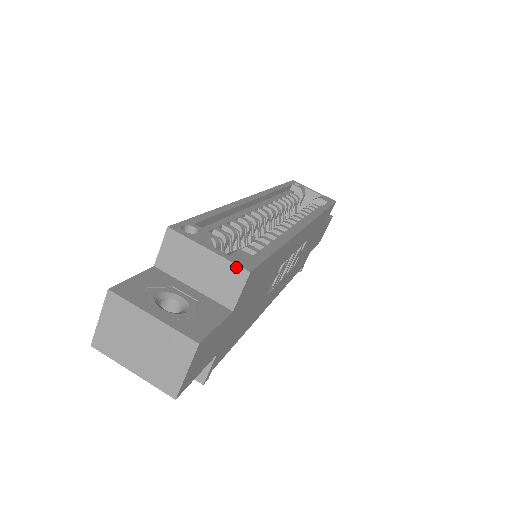
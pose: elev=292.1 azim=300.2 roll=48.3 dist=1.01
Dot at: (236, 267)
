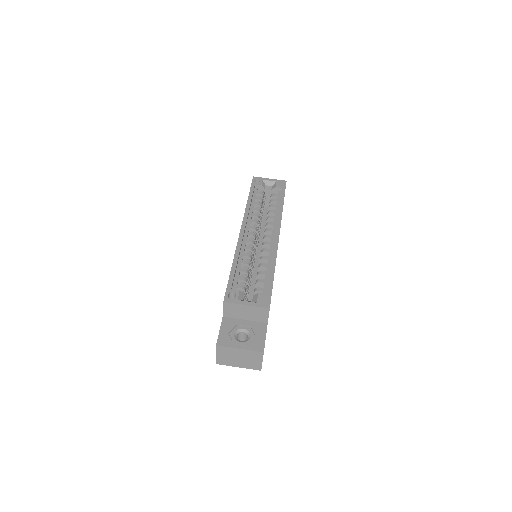
Dot at: (262, 308)
